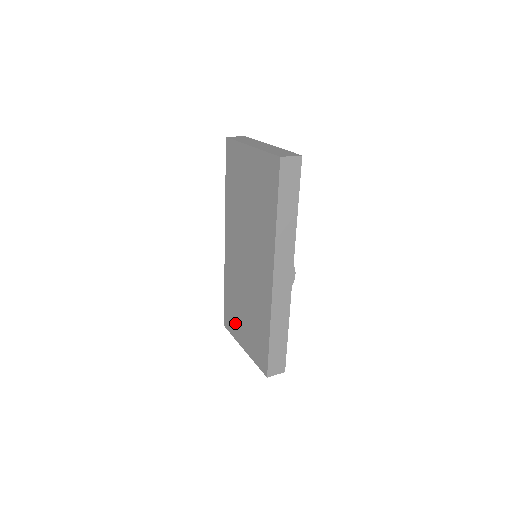
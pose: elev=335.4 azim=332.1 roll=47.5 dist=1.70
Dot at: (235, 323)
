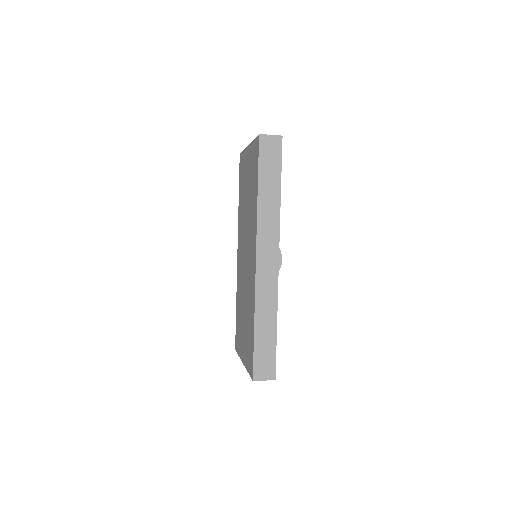
Dot at: (240, 338)
